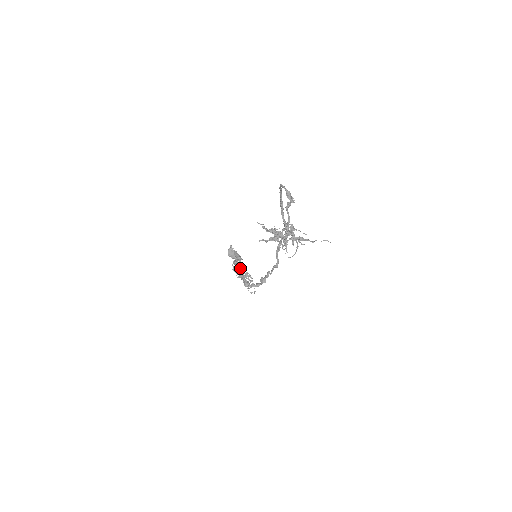
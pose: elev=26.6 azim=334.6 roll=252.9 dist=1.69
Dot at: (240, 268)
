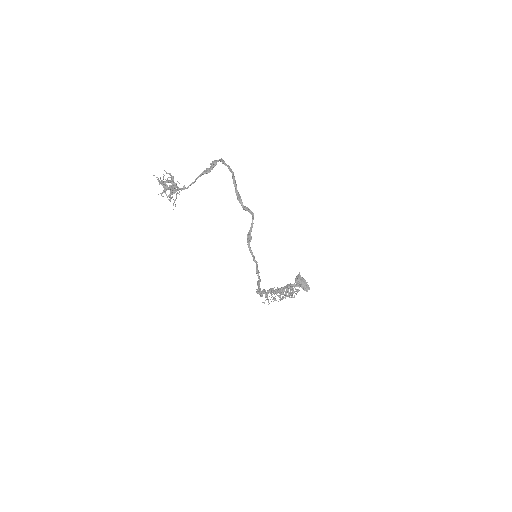
Dot at: (285, 288)
